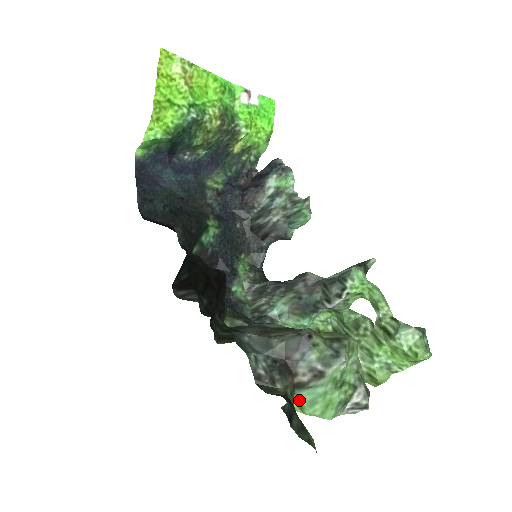
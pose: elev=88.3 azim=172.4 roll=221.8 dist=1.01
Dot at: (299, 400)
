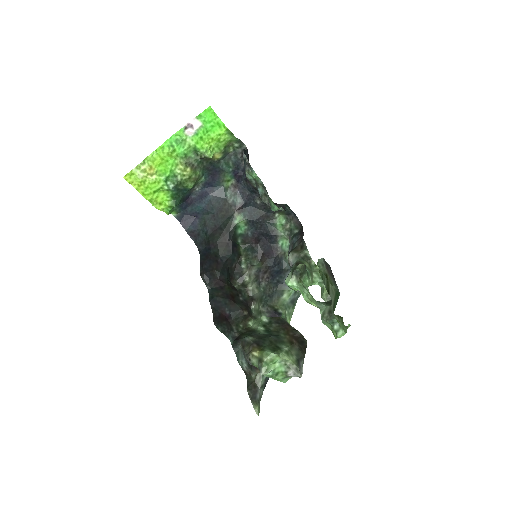
Dot at: occluded
